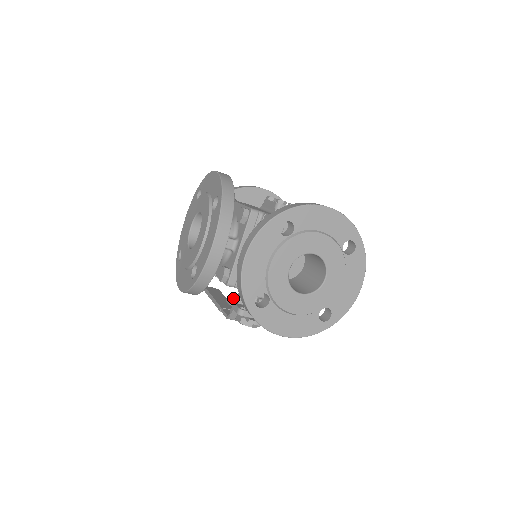
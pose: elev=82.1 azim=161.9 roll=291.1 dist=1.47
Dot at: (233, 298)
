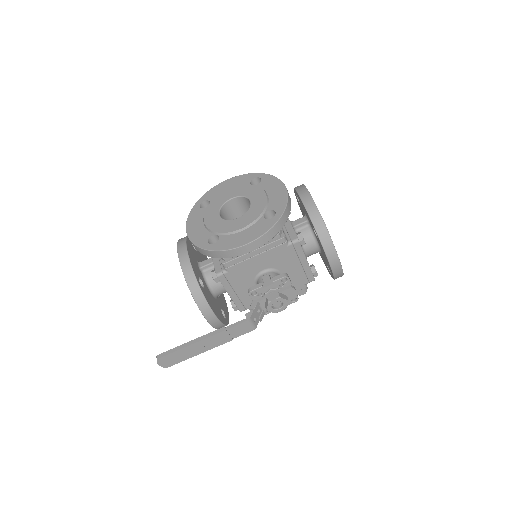
Dot at: (257, 286)
